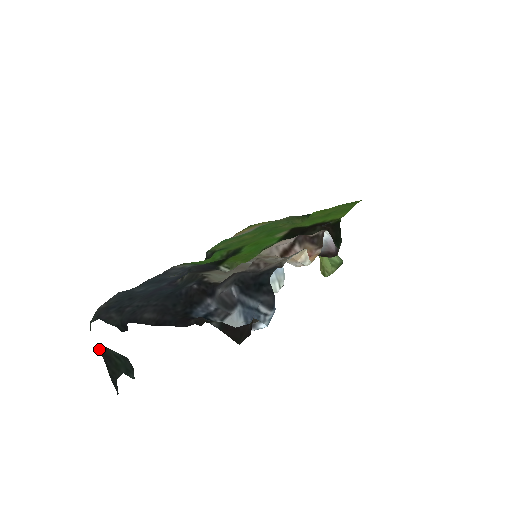
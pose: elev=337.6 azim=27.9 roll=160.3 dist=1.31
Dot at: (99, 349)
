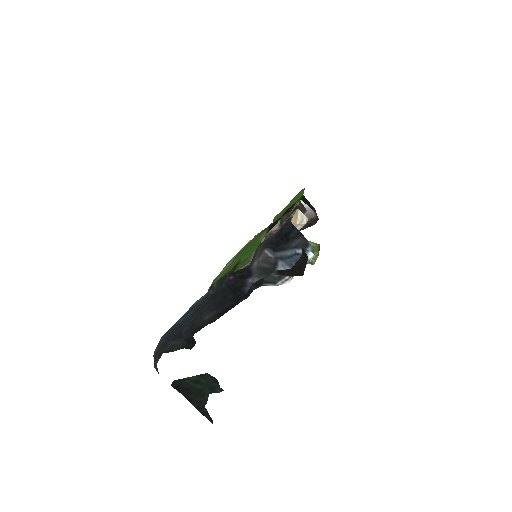
Dot at: (175, 387)
